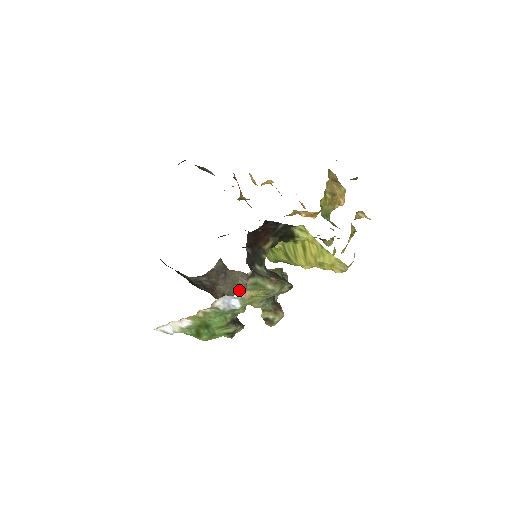
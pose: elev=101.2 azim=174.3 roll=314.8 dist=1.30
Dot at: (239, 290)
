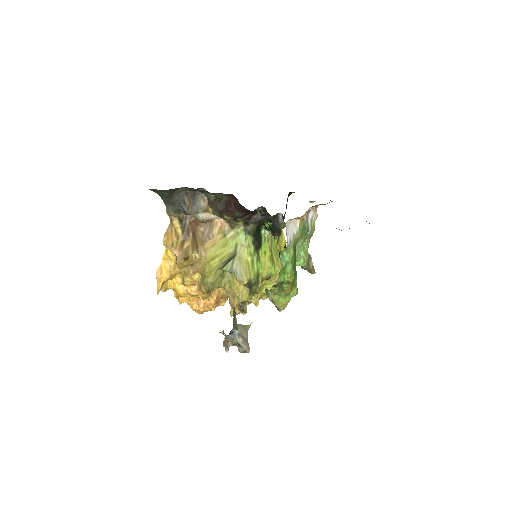
Dot at: occluded
